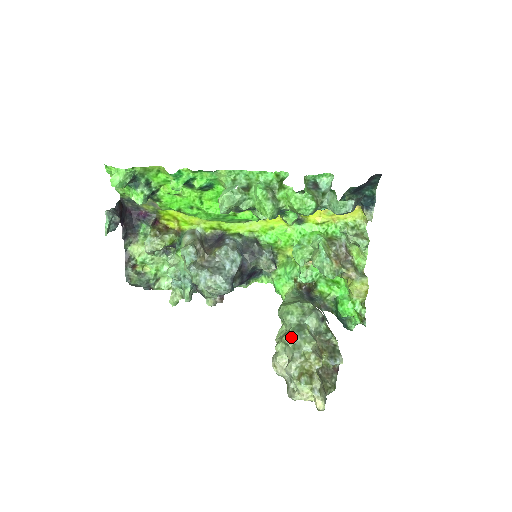
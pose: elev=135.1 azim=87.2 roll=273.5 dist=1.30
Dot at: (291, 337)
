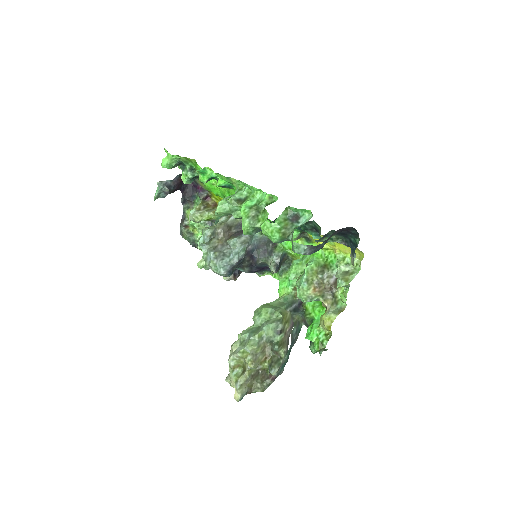
Dot at: (244, 334)
